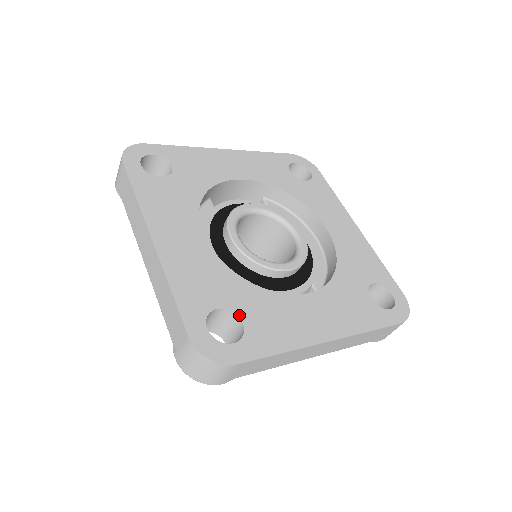
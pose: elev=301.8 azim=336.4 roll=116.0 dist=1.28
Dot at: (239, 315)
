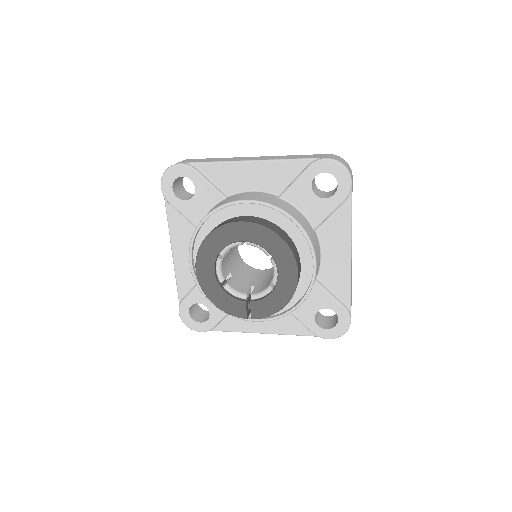
Dot at: occluded
